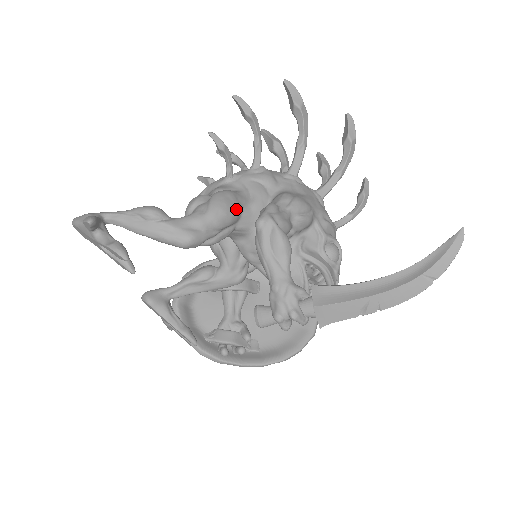
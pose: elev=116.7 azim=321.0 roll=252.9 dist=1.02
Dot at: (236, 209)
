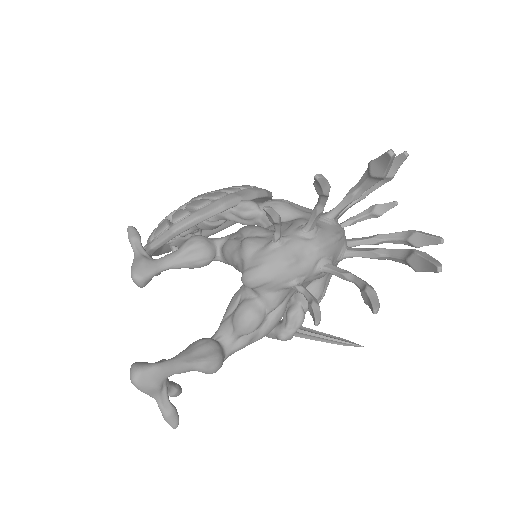
Dot at: occluded
